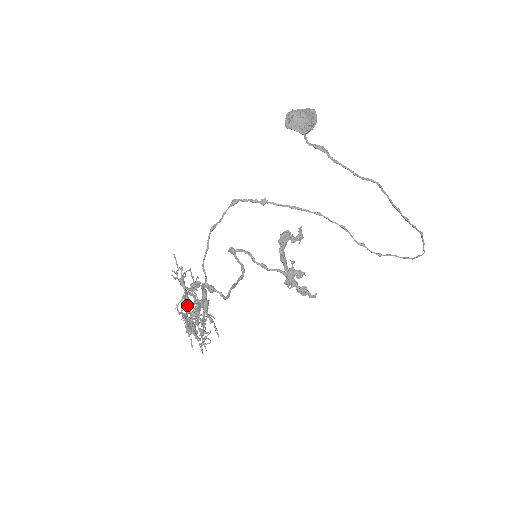
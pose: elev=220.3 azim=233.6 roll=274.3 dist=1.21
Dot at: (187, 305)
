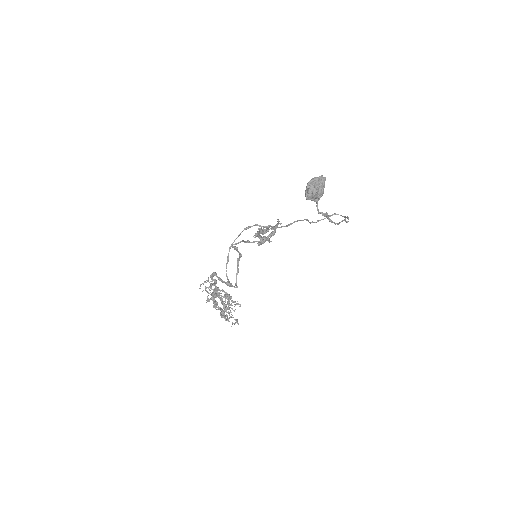
Dot at: occluded
